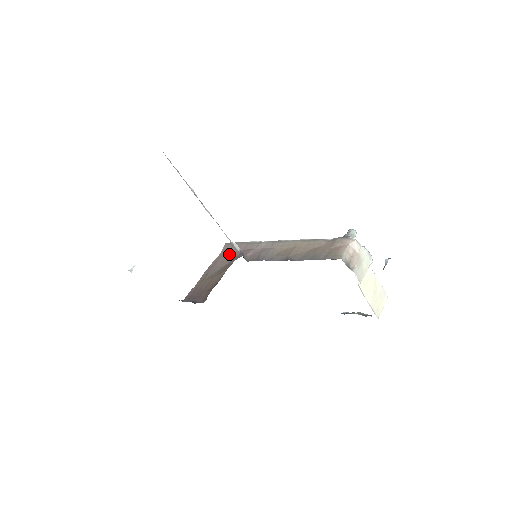
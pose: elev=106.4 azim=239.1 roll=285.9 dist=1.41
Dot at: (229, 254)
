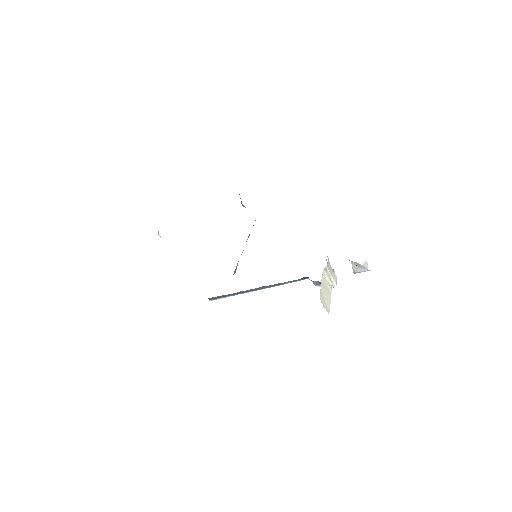
Dot at: occluded
